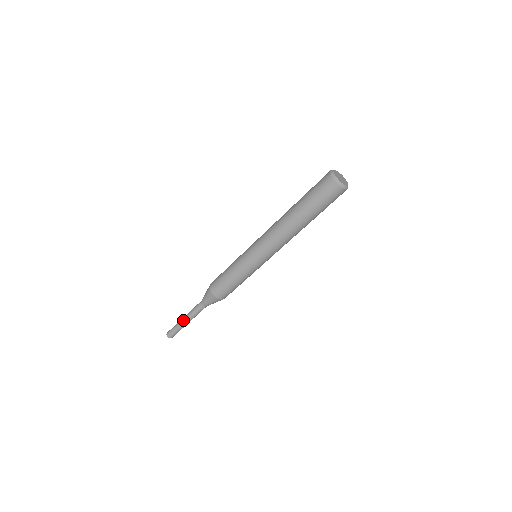
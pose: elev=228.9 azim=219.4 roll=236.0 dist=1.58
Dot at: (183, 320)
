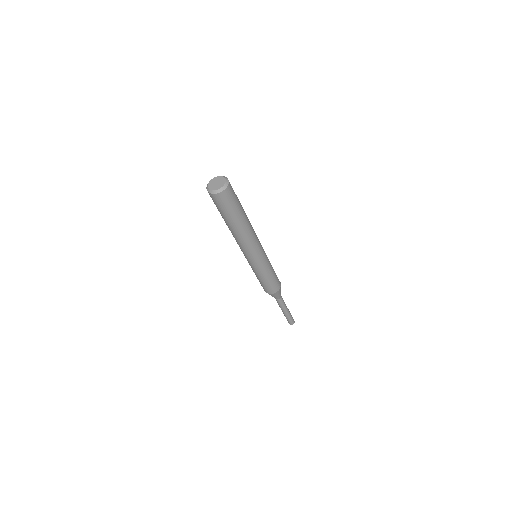
Dot at: occluded
